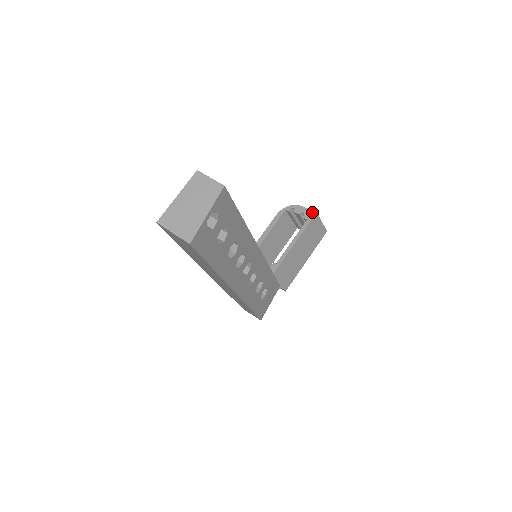
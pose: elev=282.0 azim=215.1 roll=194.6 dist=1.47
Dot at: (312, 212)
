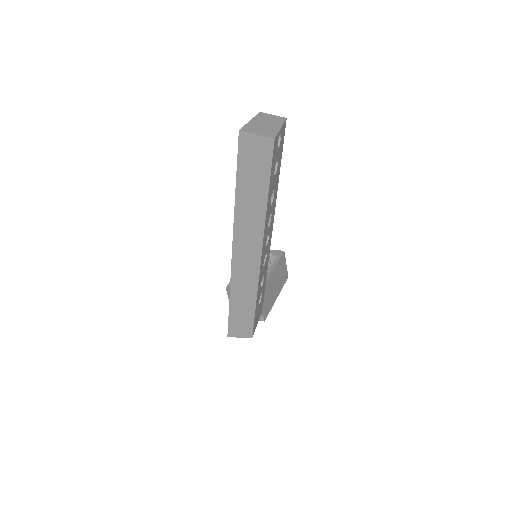
Dot at: (280, 251)
